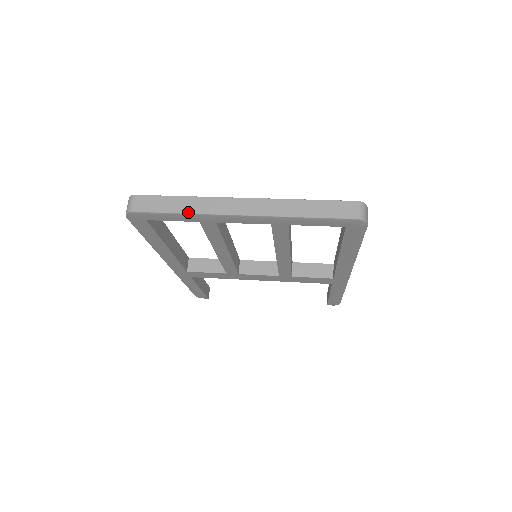
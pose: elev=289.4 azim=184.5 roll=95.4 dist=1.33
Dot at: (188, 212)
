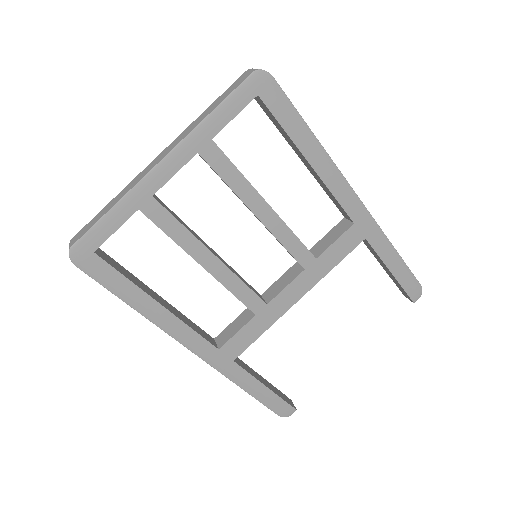
Dot at: (117, 202)
